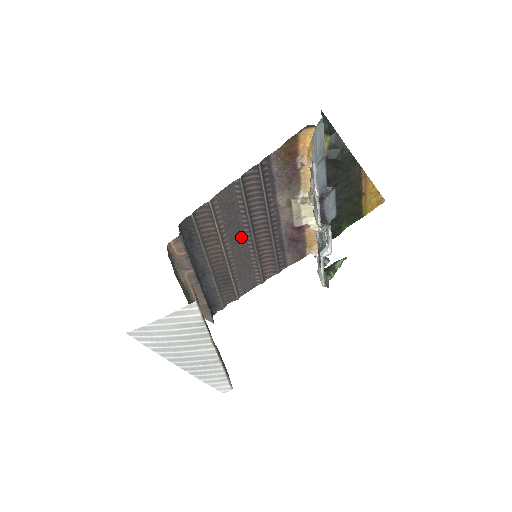
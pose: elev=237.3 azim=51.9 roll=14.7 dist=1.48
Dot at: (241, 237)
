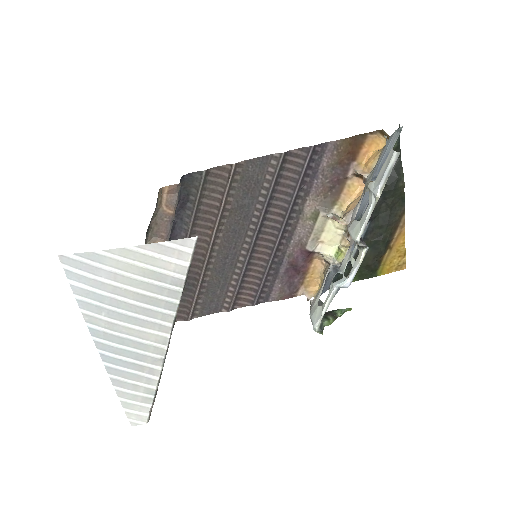
Dot at: (240, 233)
